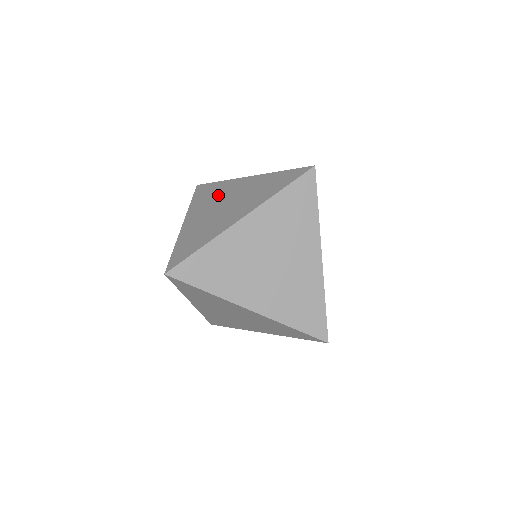
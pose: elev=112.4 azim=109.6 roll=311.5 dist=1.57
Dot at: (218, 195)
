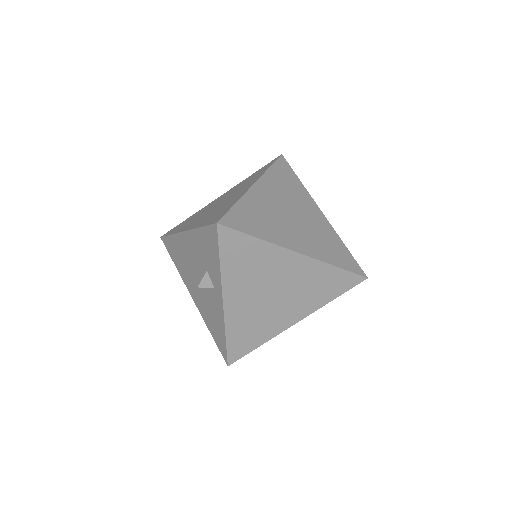
Dot at: (201, 212)
